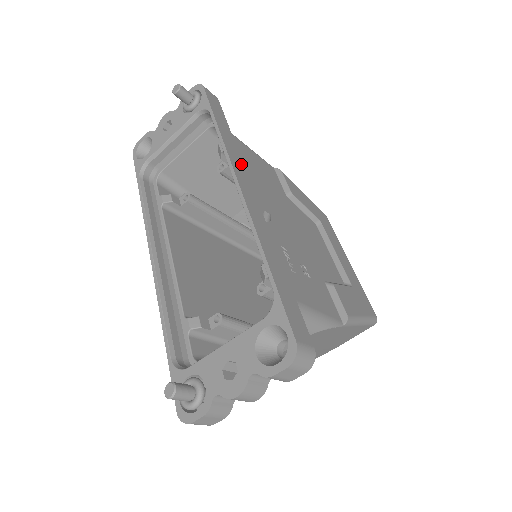
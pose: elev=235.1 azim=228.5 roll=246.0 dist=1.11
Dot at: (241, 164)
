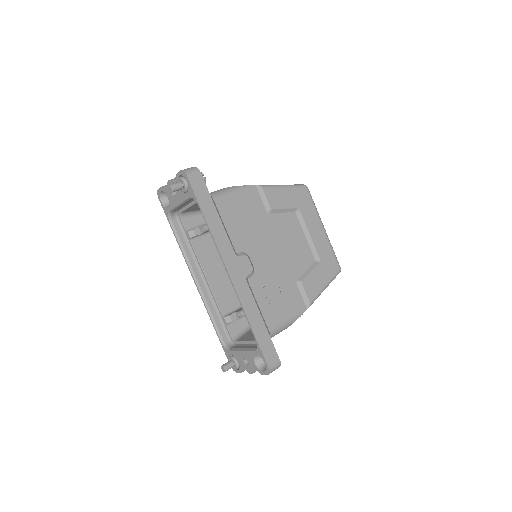
Dot at: (228, 244)
